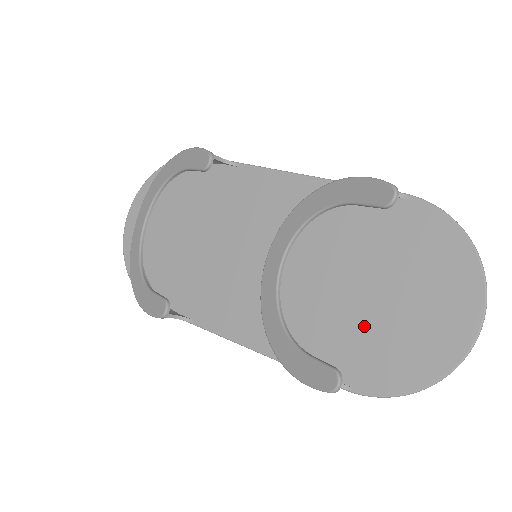
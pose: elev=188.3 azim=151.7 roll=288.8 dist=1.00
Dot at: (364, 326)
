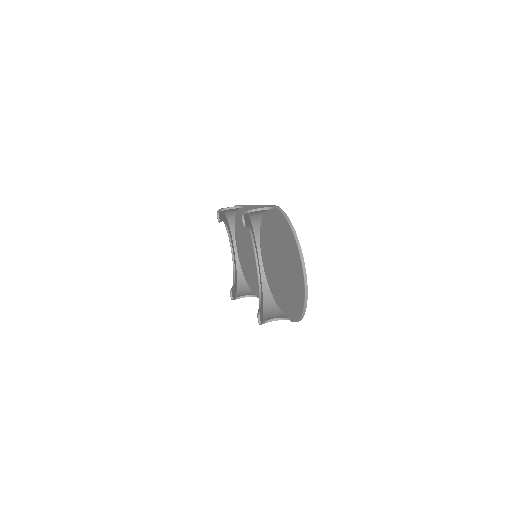
Dot at: (284, 284)
